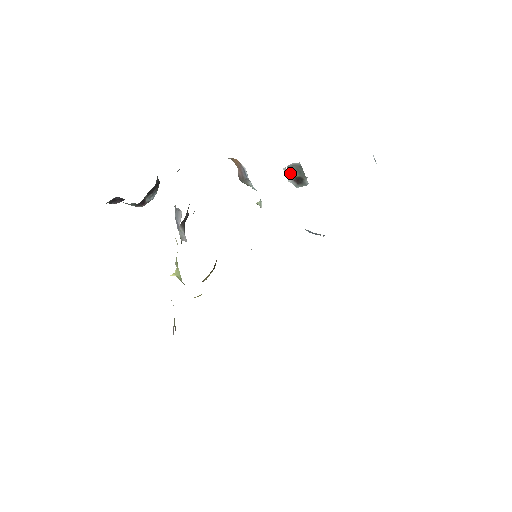
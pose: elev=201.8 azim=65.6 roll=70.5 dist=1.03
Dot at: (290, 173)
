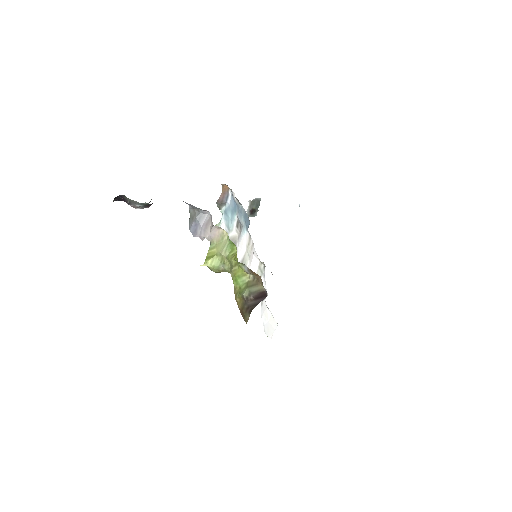
Dot at: (251, 205)
